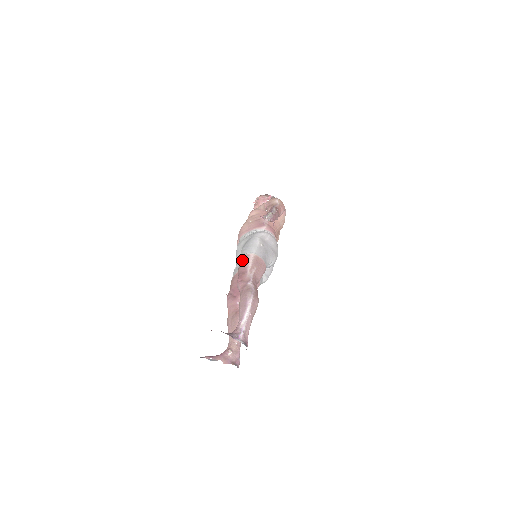
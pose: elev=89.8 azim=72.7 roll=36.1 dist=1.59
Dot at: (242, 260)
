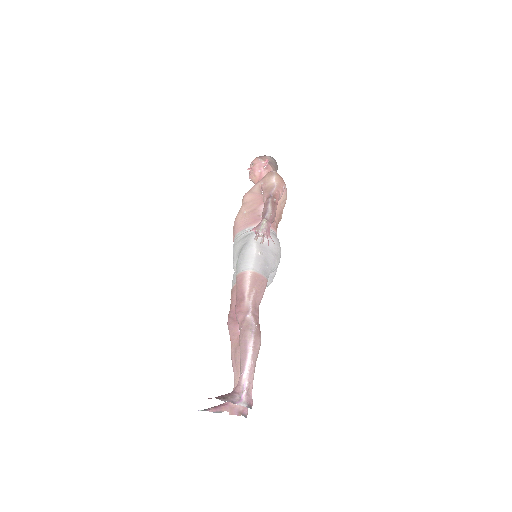
Dot at: (238, 280)
